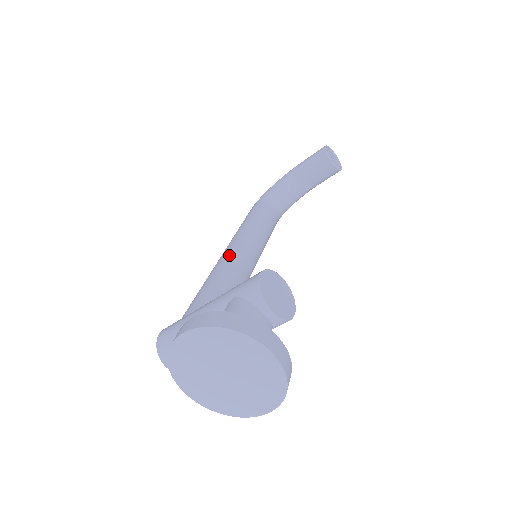
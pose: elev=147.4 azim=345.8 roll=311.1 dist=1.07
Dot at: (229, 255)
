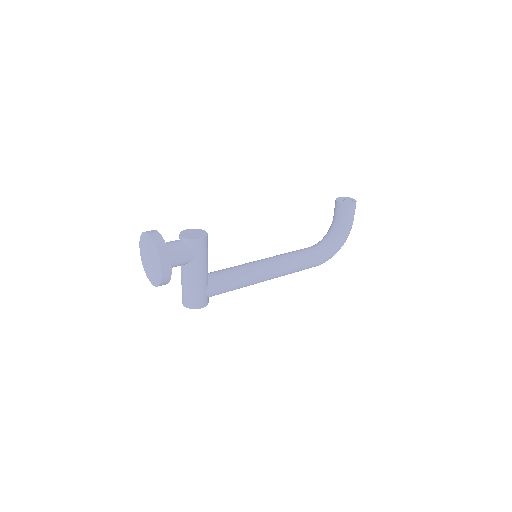
Dot at: occluded
